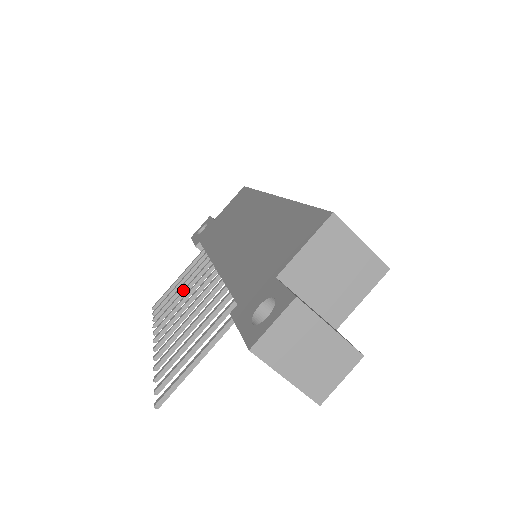
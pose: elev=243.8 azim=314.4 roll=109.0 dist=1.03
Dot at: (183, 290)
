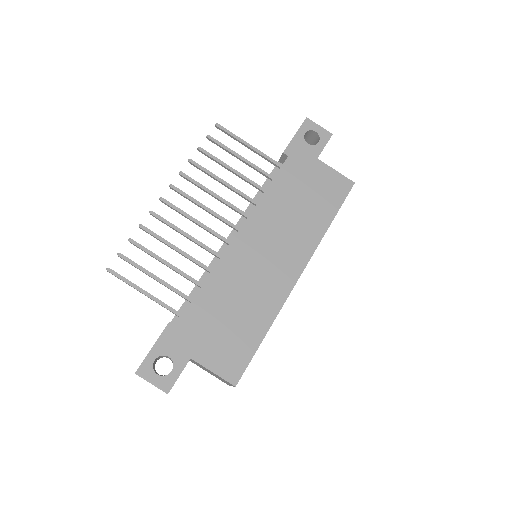
Dot at: (225, 182)
